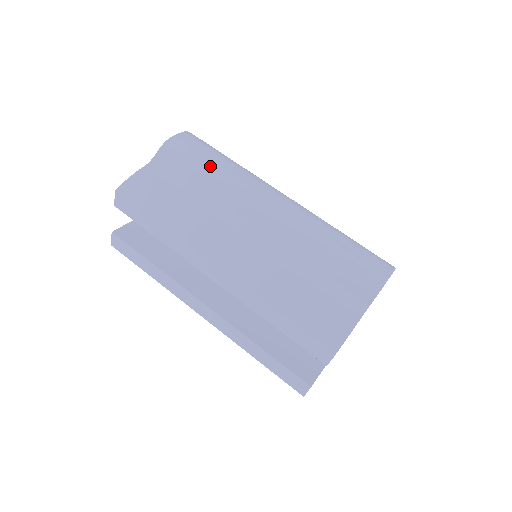
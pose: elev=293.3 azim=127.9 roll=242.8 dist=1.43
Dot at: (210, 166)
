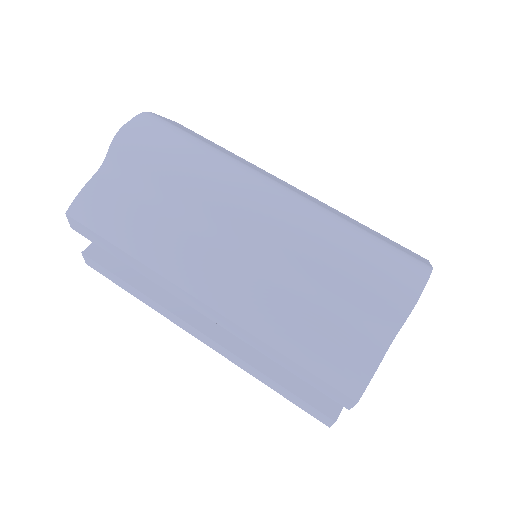
Dot at: (174, 162)
